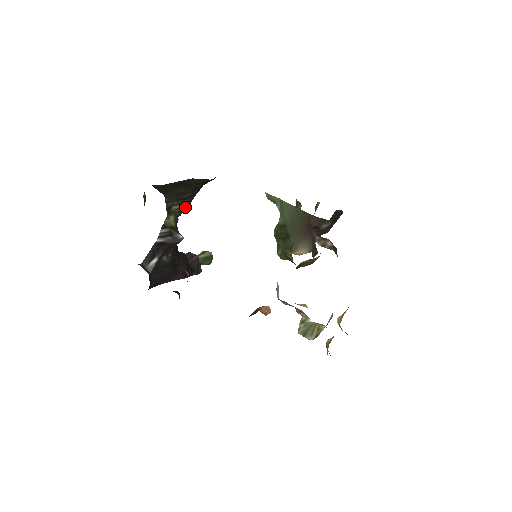
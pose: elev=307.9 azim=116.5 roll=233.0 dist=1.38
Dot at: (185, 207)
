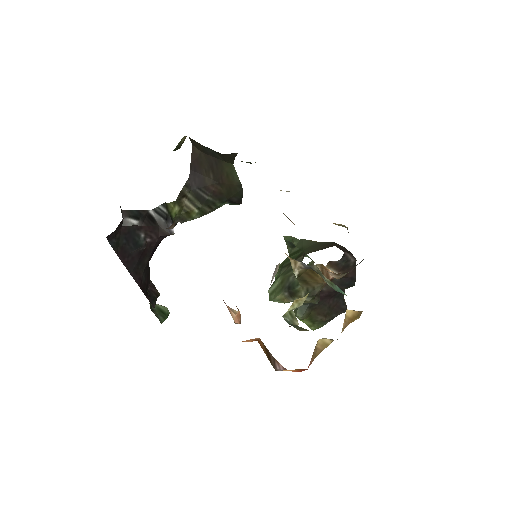
Dot at: (193, 214)
